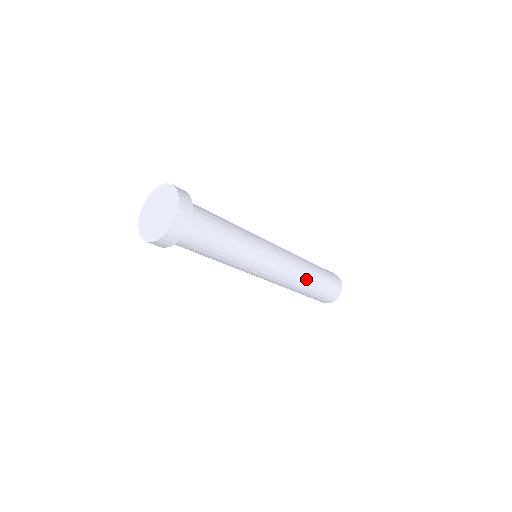
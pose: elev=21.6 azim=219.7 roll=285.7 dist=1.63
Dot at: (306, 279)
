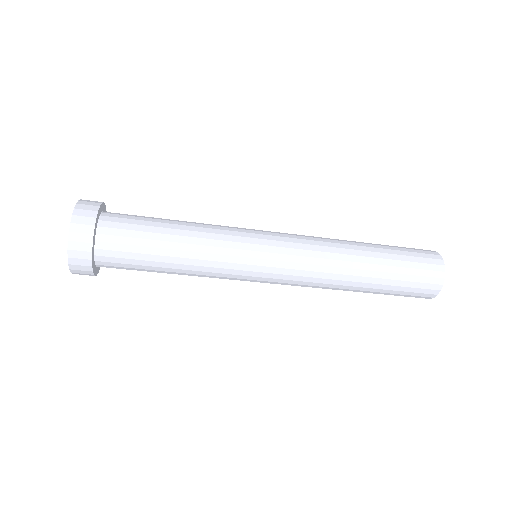
Dot at: (352, 258)
